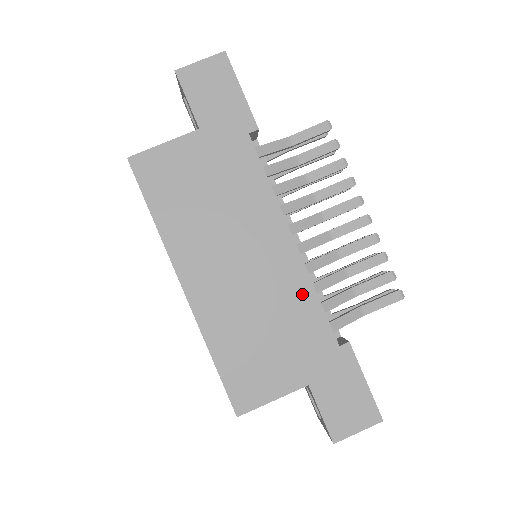
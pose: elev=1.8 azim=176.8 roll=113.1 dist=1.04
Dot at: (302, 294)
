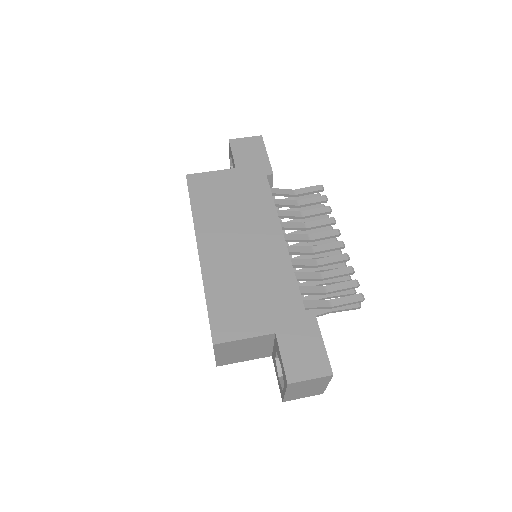
Dot at: (283, 270)
